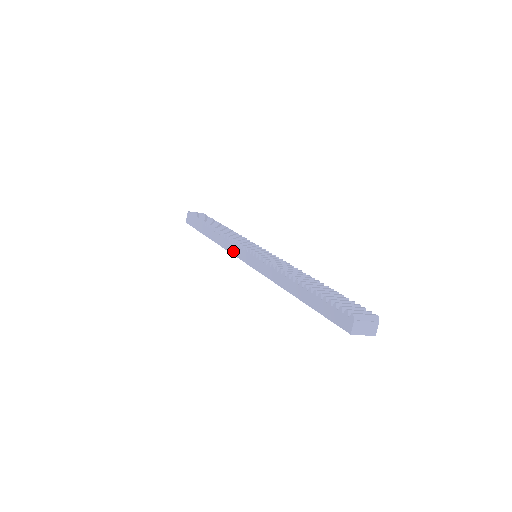
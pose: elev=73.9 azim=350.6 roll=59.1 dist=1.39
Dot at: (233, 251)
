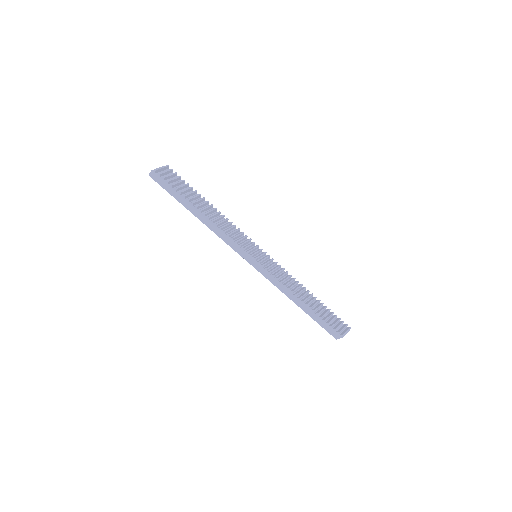
Dot at: (233, 247)
